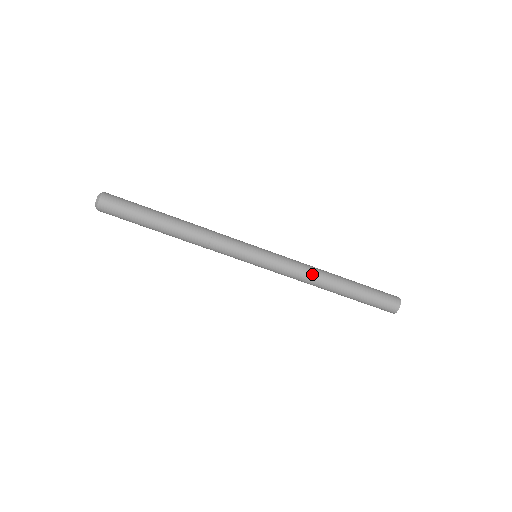
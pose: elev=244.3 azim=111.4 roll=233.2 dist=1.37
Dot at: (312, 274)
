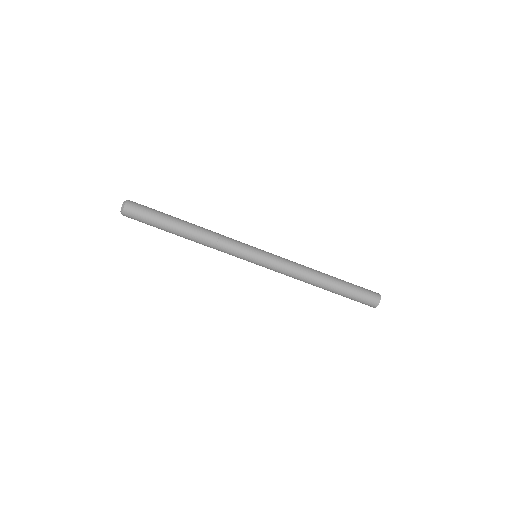
Dot at: (304, 272)
